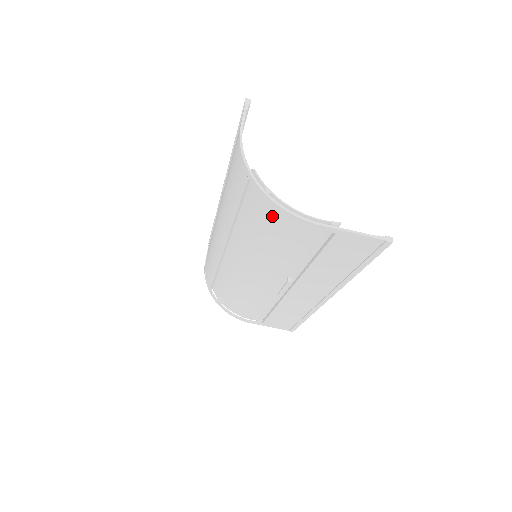
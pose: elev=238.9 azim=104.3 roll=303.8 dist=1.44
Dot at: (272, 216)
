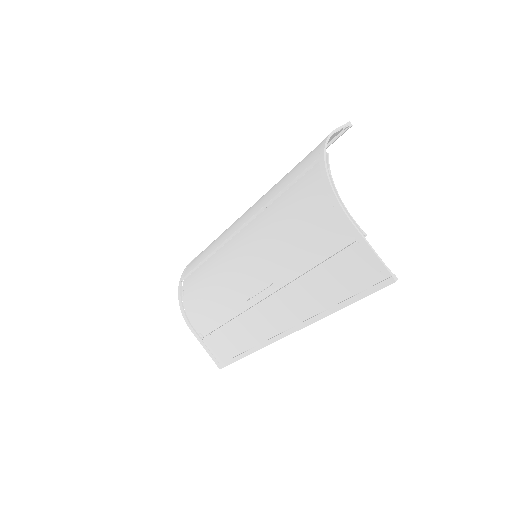
Dot at: (314, 199)
